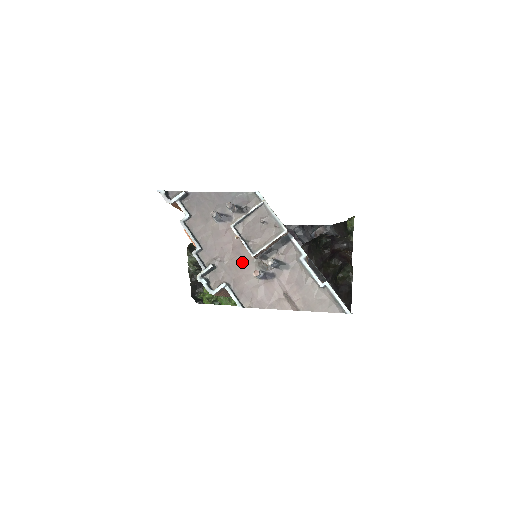
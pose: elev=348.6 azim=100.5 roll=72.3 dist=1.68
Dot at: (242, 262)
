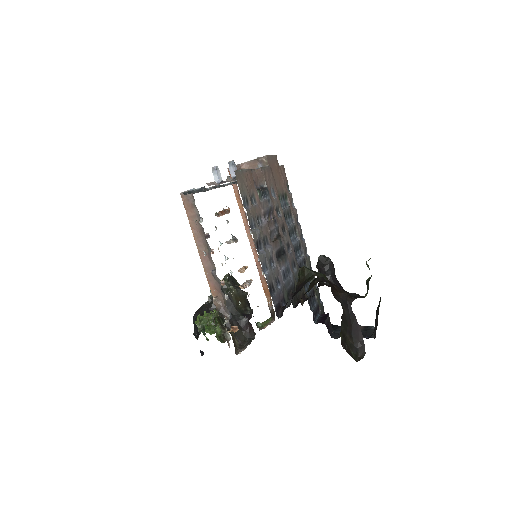
Dot at: occluded
